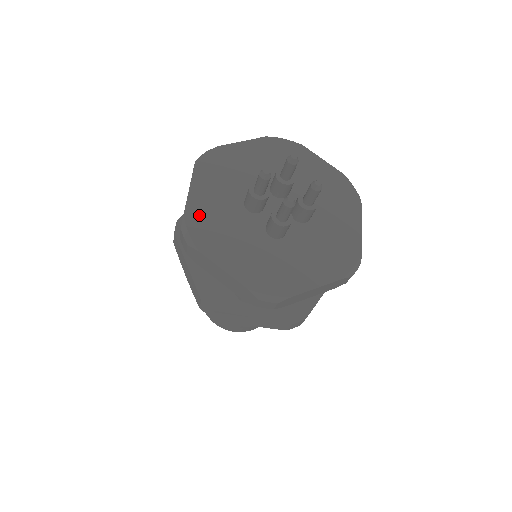
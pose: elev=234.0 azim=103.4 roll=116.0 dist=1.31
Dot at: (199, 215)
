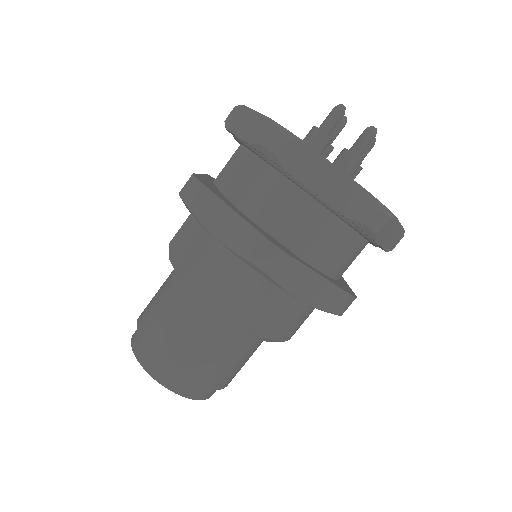
Dot at: occluded
